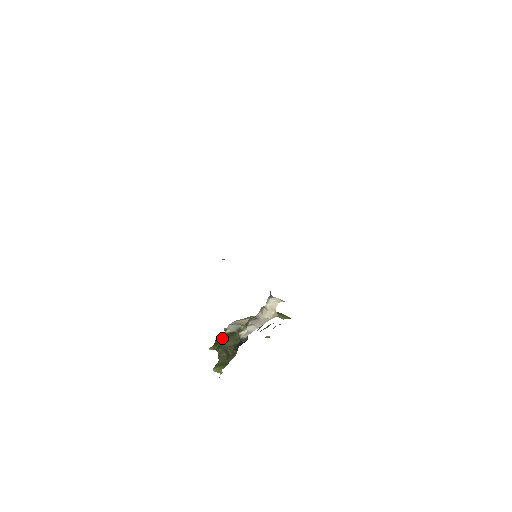
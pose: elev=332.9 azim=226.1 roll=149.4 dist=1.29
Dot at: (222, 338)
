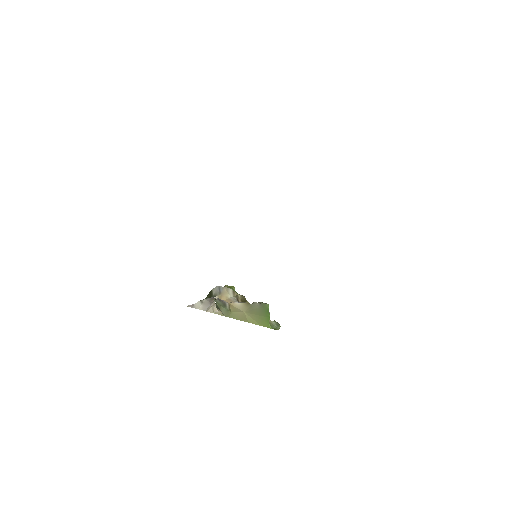
Dot at: occluded
